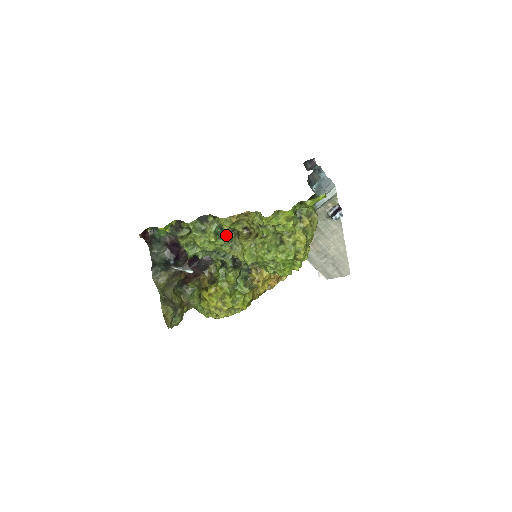
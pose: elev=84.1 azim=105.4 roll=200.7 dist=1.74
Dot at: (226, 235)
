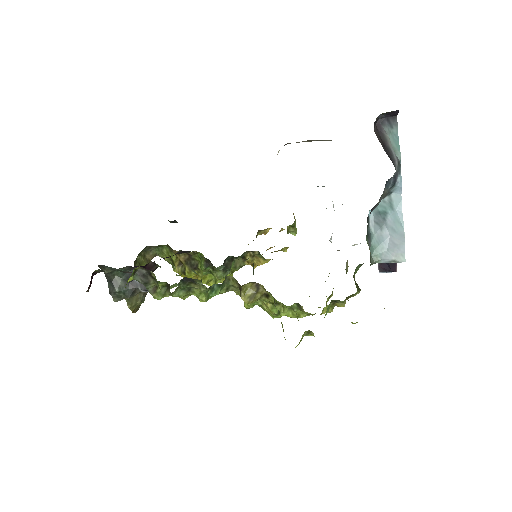
Dot at: (221, 284)
